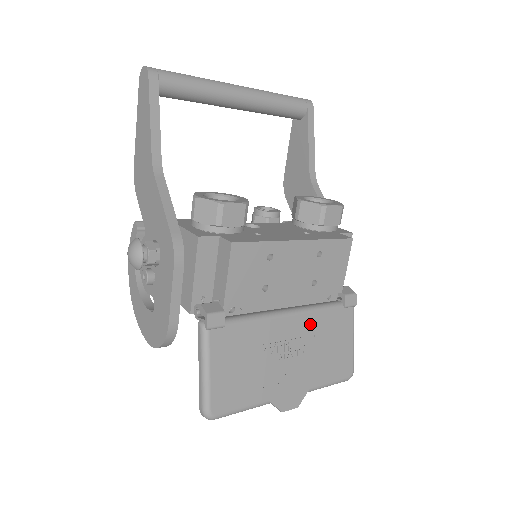
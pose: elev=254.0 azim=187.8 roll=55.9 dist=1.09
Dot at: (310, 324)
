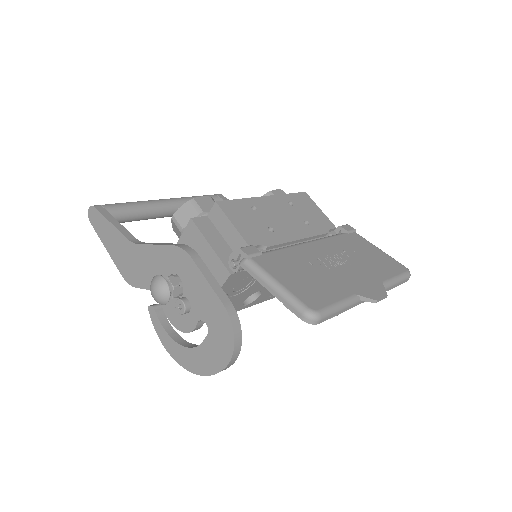
Dot at: (332, 245)
